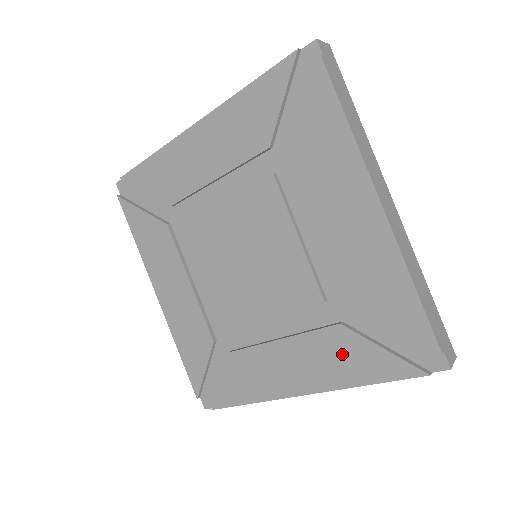
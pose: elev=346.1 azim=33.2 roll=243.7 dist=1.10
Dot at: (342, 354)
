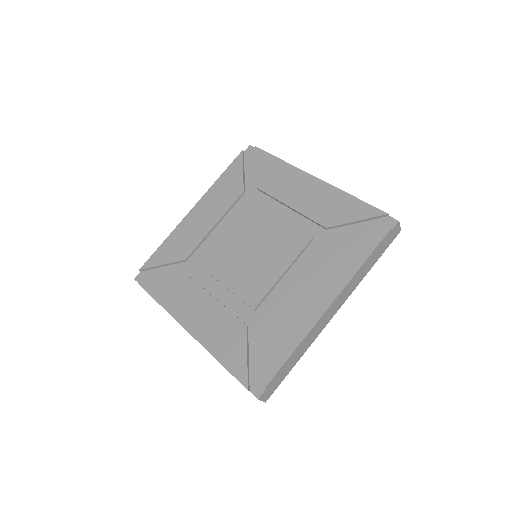
Dot at: (339, 257)
